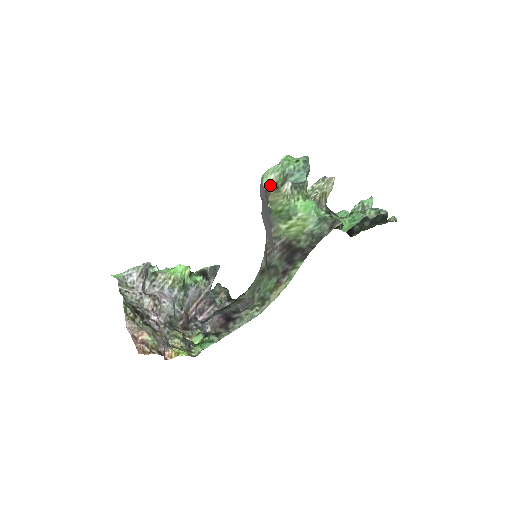
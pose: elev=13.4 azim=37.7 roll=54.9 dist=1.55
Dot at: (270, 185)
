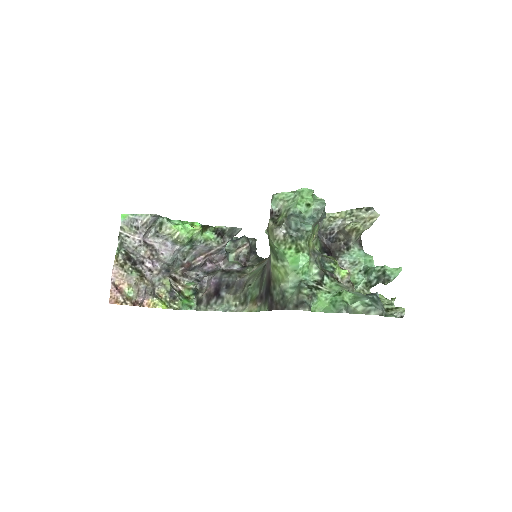
Dot at: (277, 209)
